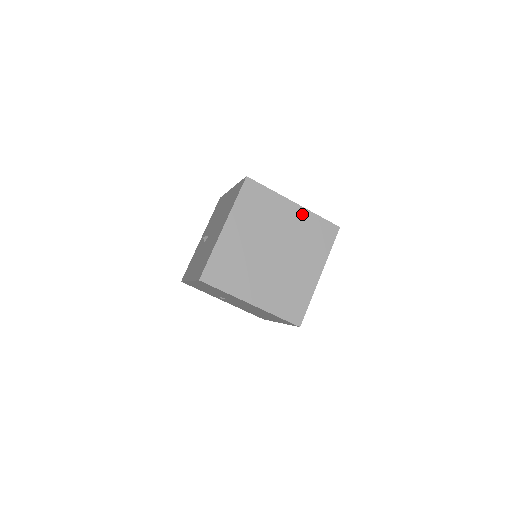
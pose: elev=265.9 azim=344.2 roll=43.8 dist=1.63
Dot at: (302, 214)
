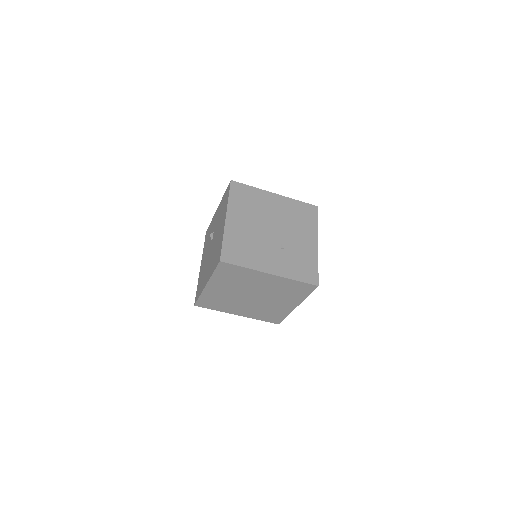
Dot at: (278, 280)
